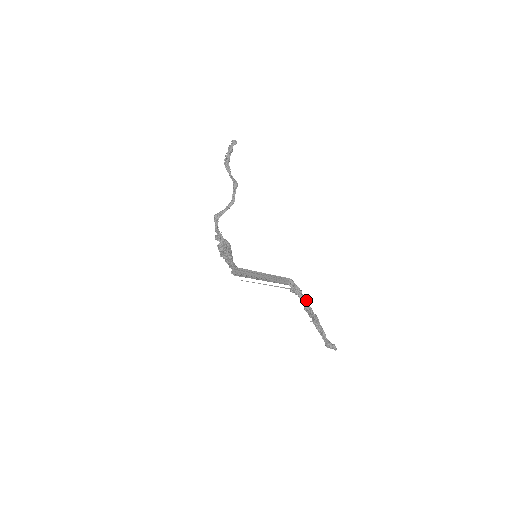
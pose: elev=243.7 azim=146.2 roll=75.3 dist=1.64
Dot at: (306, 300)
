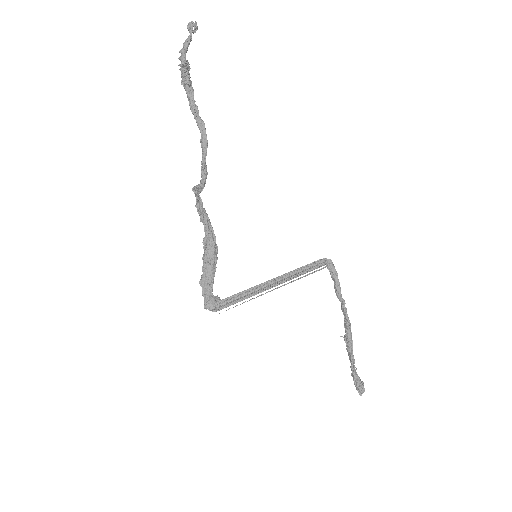
Dot at: (342, 301)
